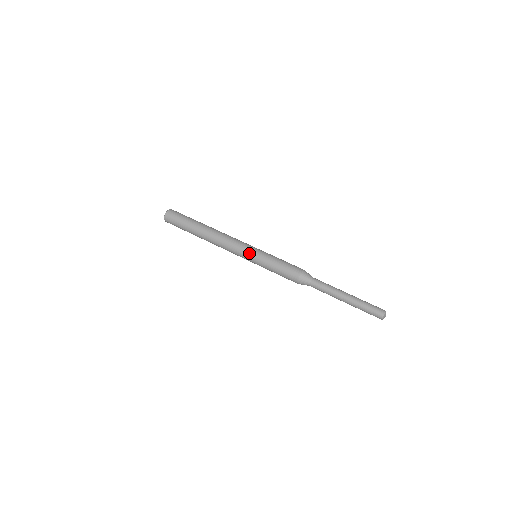
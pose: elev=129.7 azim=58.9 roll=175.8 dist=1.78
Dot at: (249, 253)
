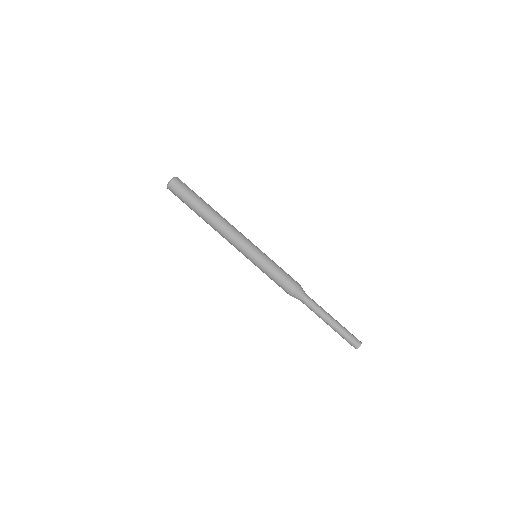
Dot at: (252, 252)
